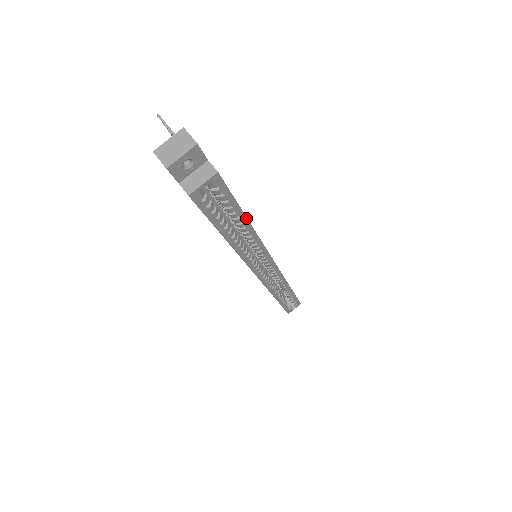
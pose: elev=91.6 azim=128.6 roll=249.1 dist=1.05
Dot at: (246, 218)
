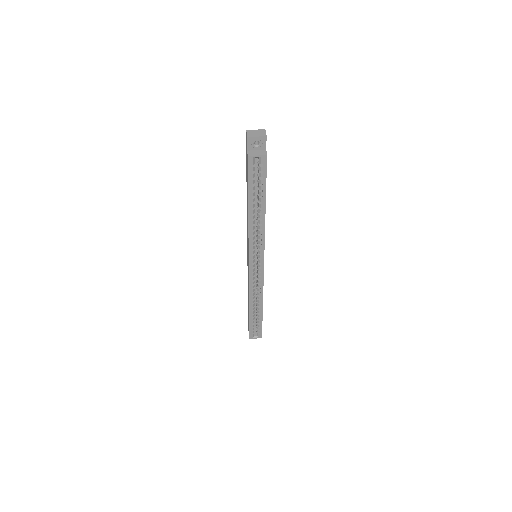
Dot at: (265, 202)
